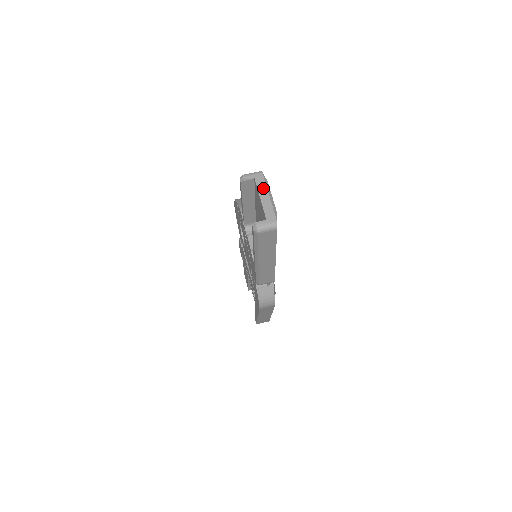
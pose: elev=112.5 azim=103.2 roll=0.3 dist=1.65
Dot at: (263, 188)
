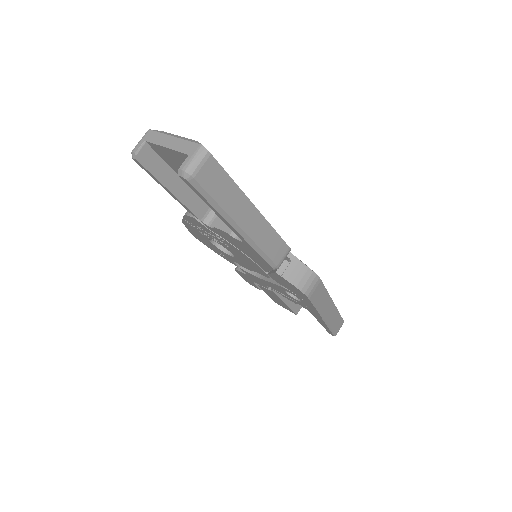
Dot at: (161, 138)
